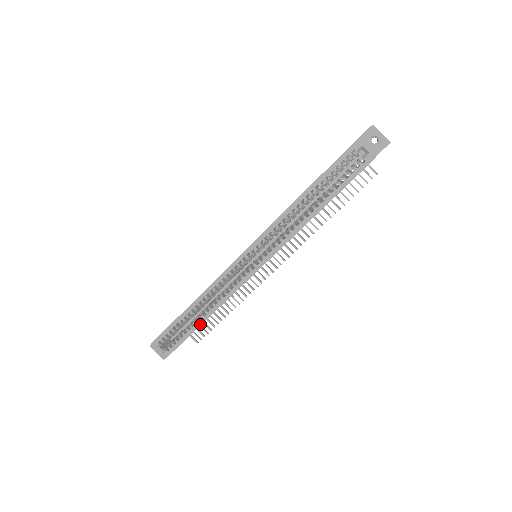
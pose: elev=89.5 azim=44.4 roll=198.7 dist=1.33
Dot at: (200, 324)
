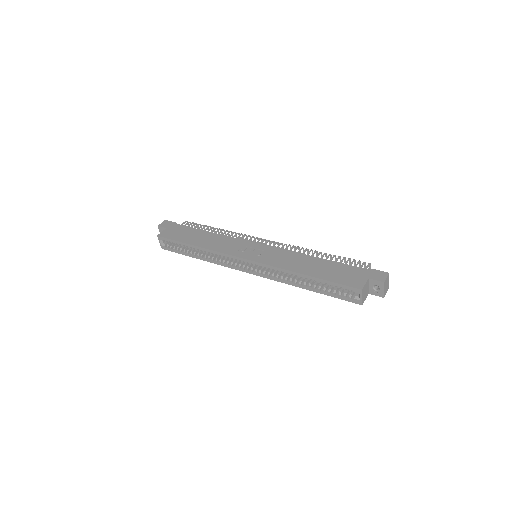
Dot at: (194, 257)
